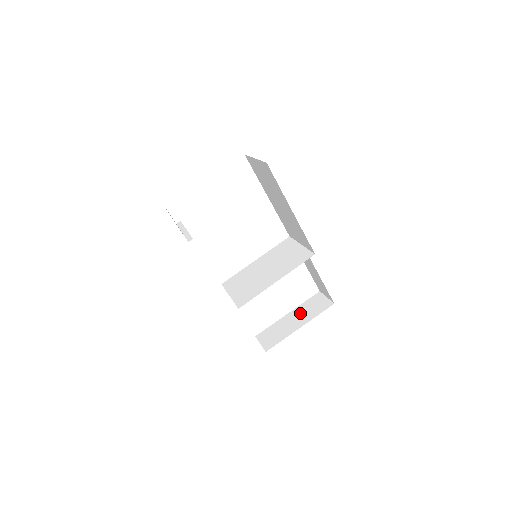
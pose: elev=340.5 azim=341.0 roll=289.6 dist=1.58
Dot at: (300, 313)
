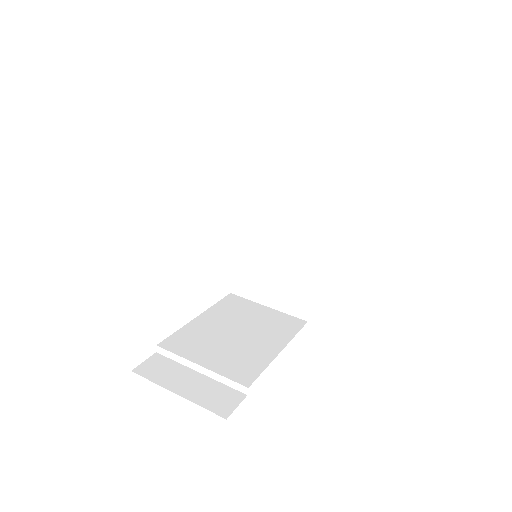
Dot at: occluded
